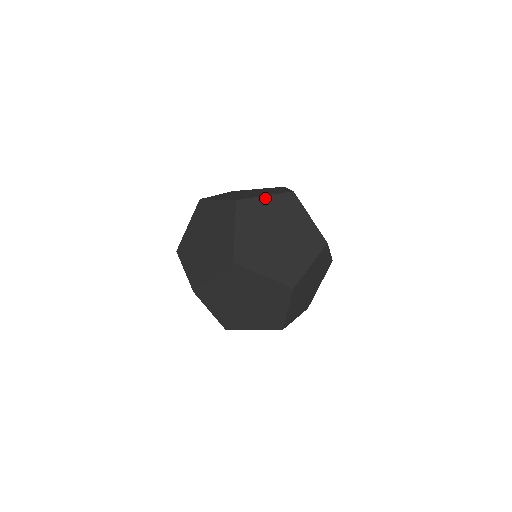
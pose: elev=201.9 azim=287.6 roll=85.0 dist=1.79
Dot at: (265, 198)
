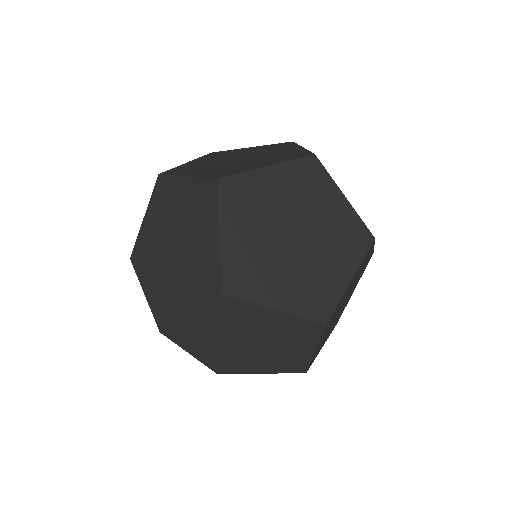
Dot at: (268, 170)
